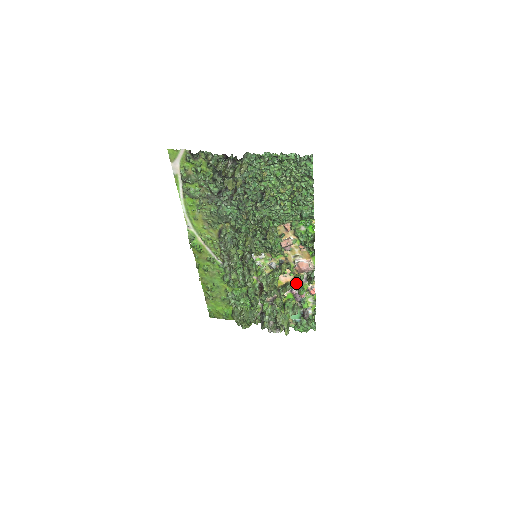
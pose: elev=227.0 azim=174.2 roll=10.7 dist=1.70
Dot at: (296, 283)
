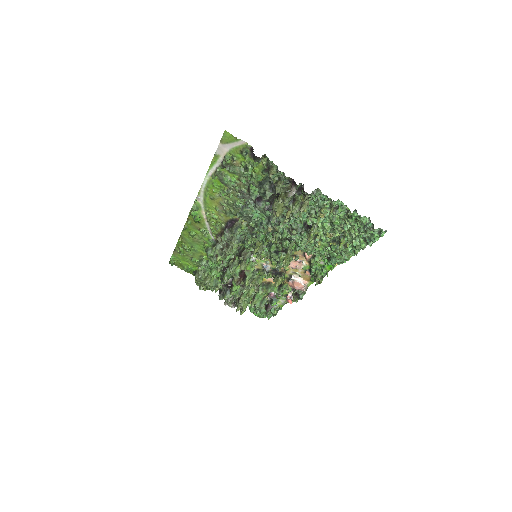
Dot at: (280, 291)
